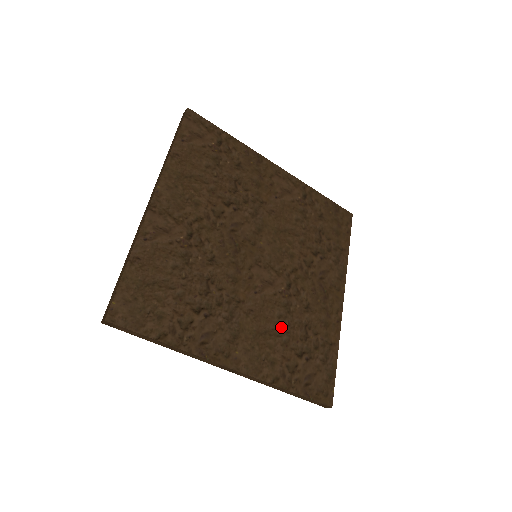
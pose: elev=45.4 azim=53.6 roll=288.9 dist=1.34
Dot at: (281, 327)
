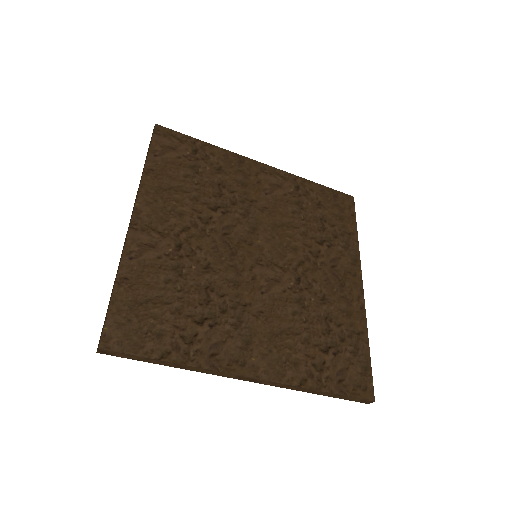
Dot at: (298, 324)
